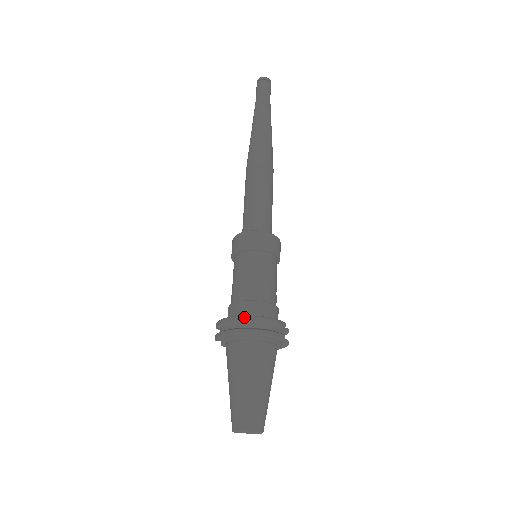
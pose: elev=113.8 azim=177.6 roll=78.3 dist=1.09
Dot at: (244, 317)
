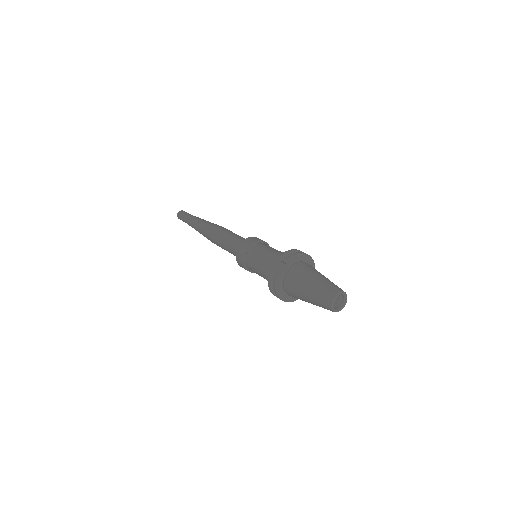
Dot at: occluded
